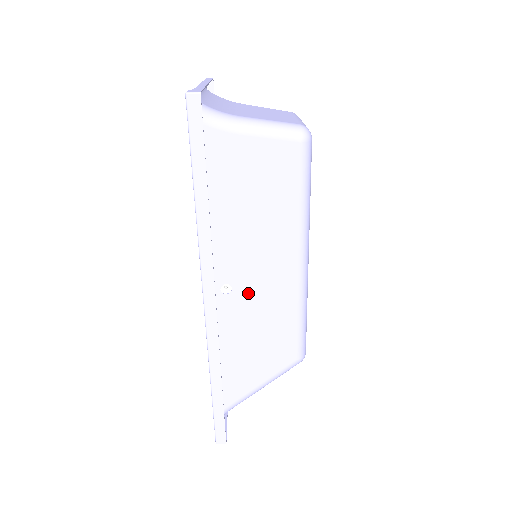
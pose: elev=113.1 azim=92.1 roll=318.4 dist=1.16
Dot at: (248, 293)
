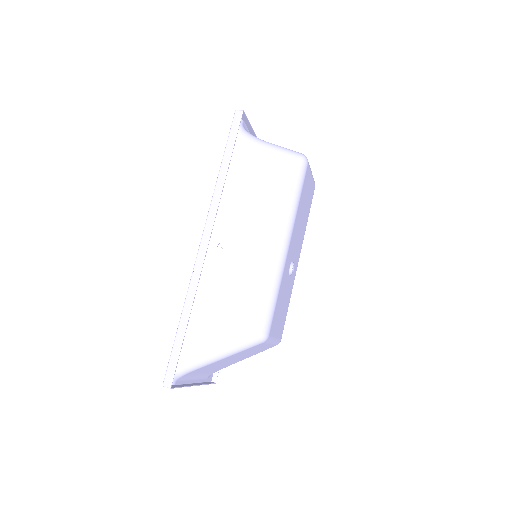
Dot at: (236, 255)
